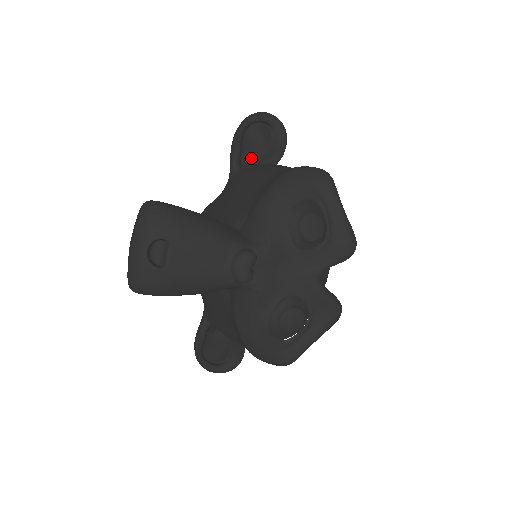
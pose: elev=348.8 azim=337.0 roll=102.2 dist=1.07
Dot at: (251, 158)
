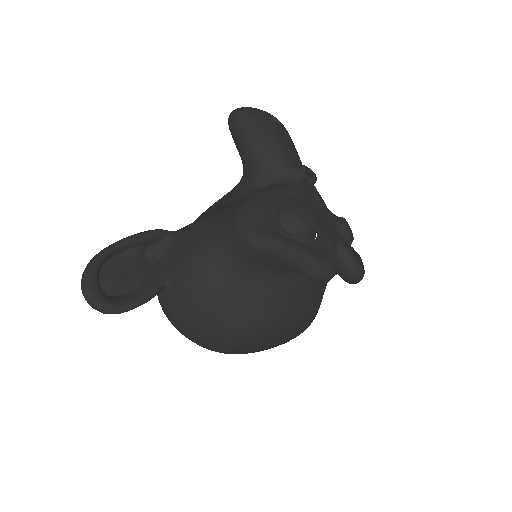
Dot at: occluded
